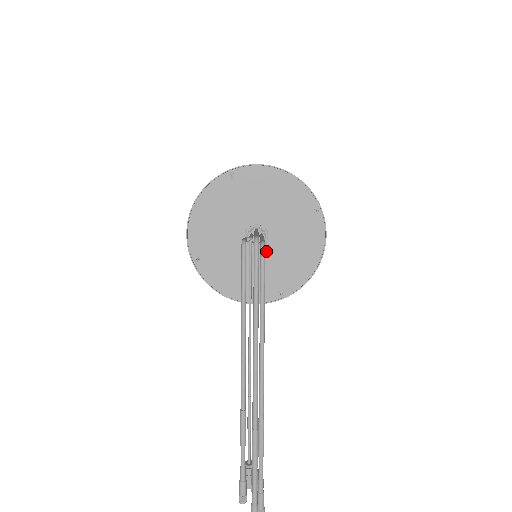
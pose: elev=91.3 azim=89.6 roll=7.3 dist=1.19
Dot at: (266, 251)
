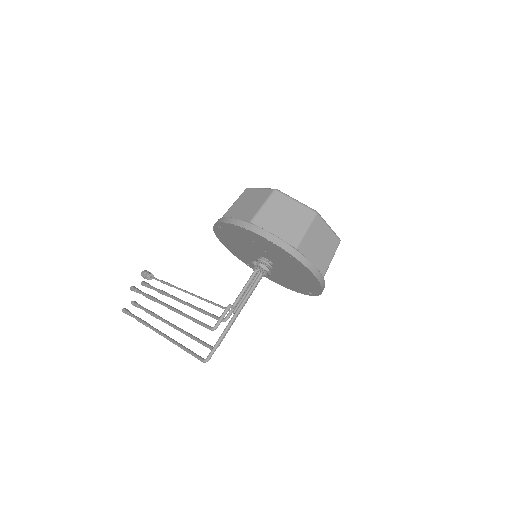
Dot at: occluded
